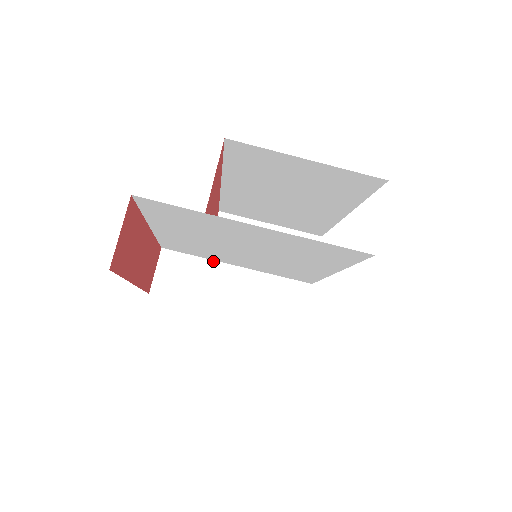
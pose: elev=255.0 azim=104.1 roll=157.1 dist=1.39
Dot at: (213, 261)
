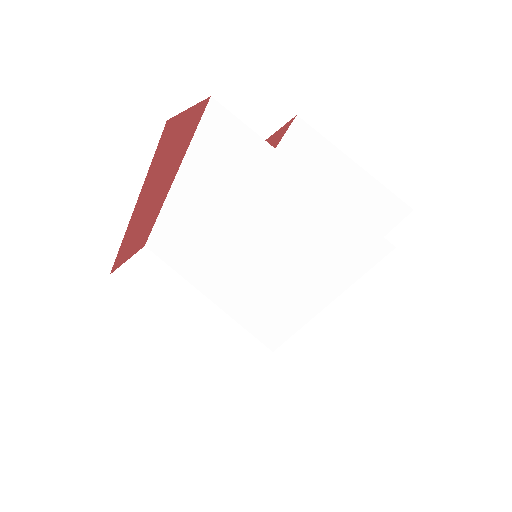
Dot at: (187, 282)
